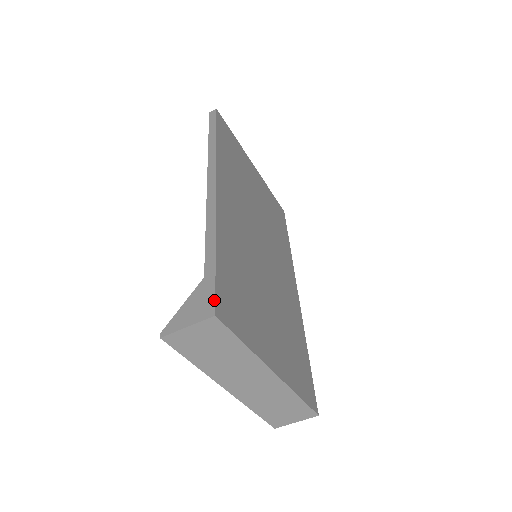
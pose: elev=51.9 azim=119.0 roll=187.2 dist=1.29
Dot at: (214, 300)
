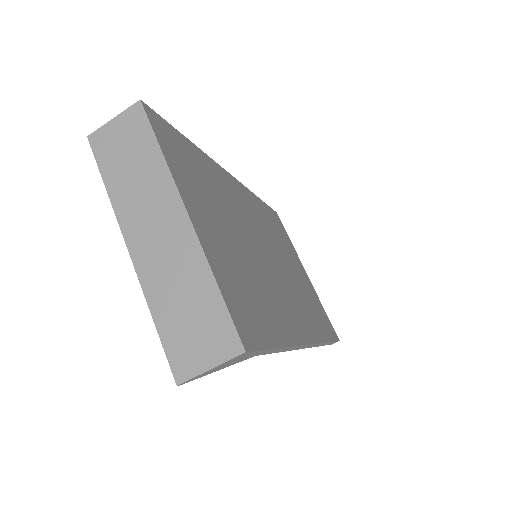
Dot at: (151, 109)
